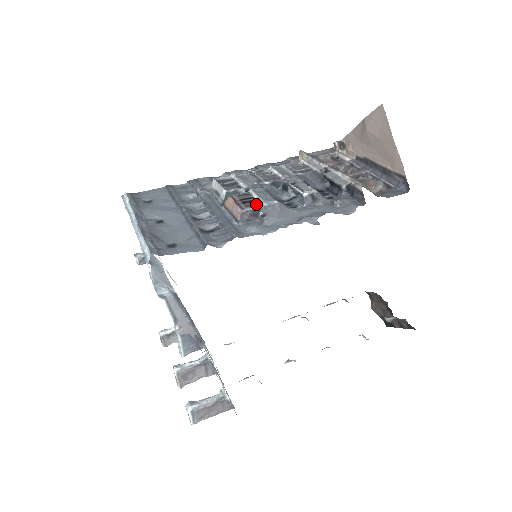
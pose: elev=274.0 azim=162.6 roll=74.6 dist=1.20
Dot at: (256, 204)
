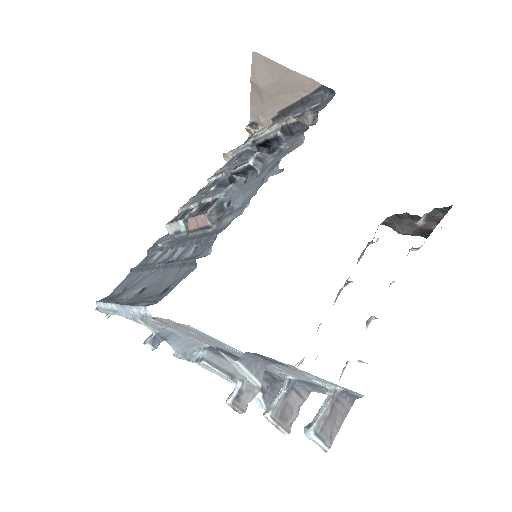
Dot at: (214, 201)
